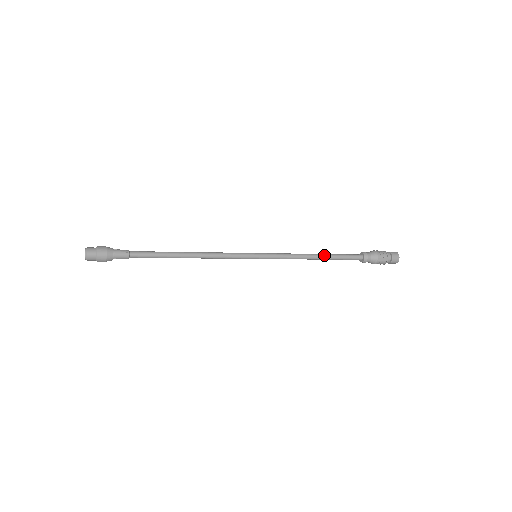
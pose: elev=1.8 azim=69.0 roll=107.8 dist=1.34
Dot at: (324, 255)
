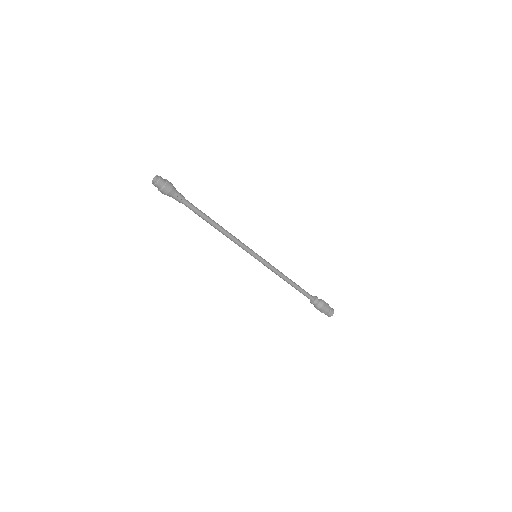
Dot at: (294, 282)
